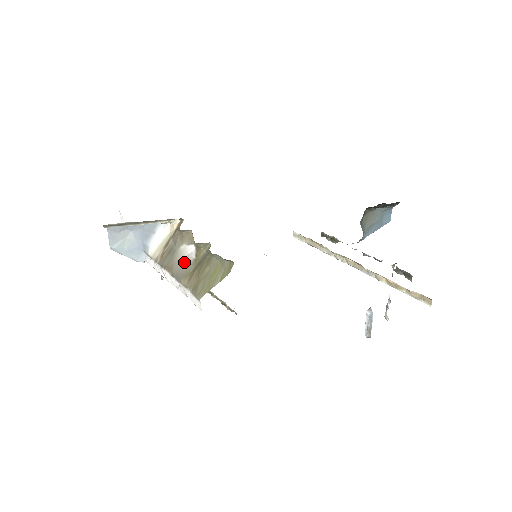
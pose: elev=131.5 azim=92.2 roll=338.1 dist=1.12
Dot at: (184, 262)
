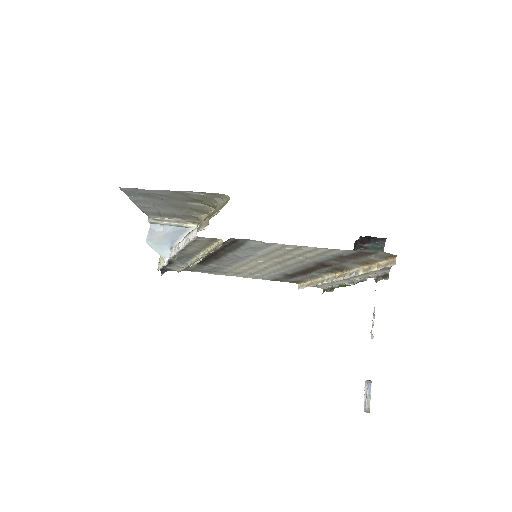
Dot at: occluded
